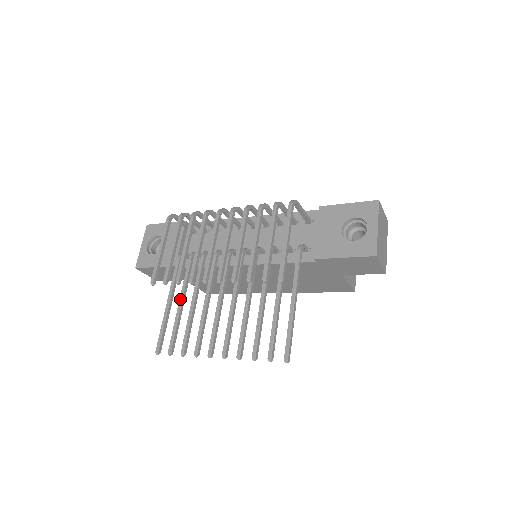
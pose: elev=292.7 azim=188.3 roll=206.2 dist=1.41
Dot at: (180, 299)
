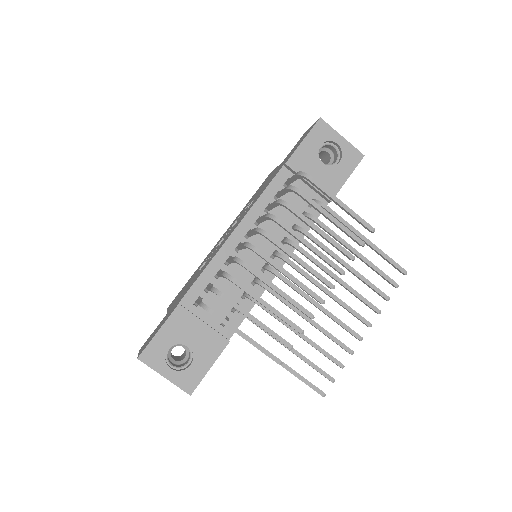
Dot at: occluded
